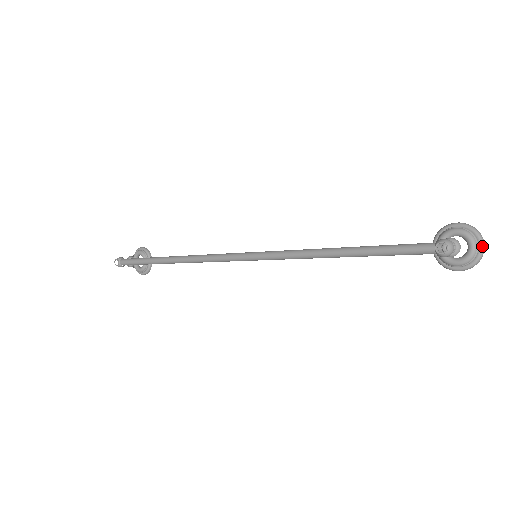
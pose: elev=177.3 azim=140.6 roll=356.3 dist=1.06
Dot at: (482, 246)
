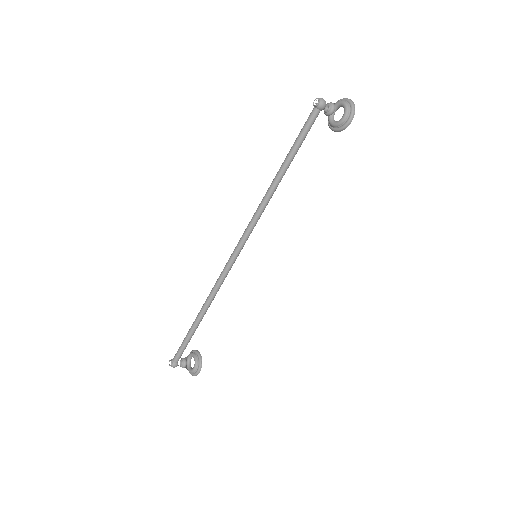
Dot at: (349, 100)
